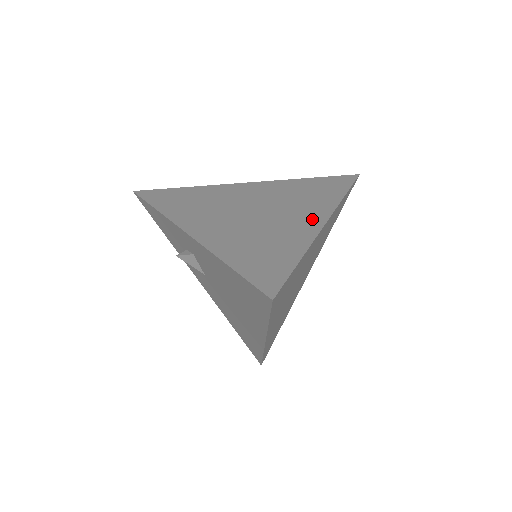
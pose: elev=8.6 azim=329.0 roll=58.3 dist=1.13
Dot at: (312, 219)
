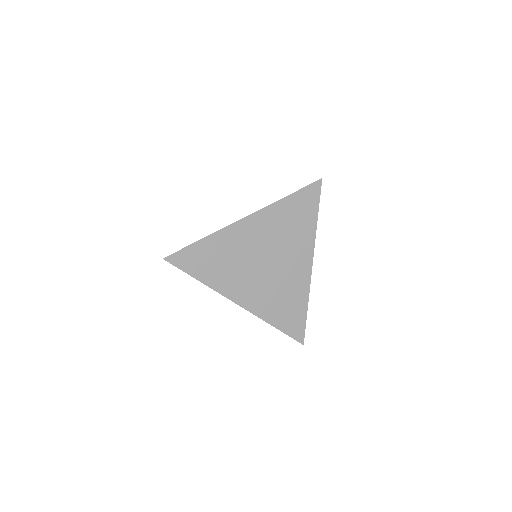
Dot at: occluded
